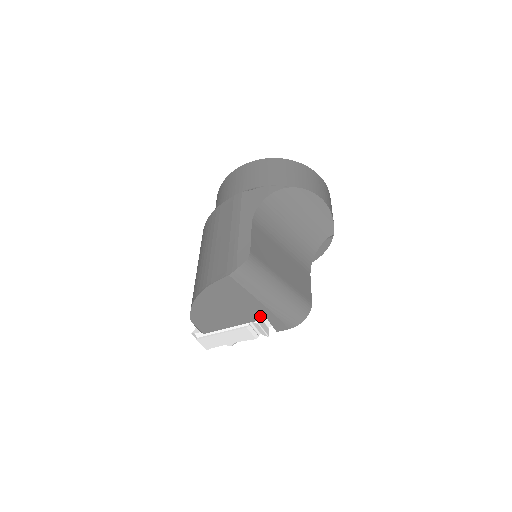
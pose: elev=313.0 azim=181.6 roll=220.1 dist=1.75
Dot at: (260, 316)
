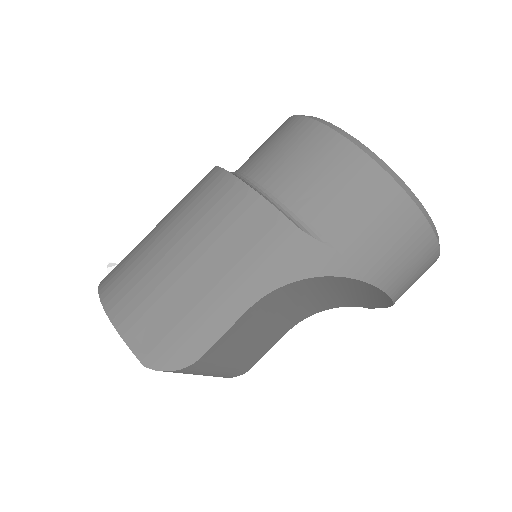
Dot at: occluded
